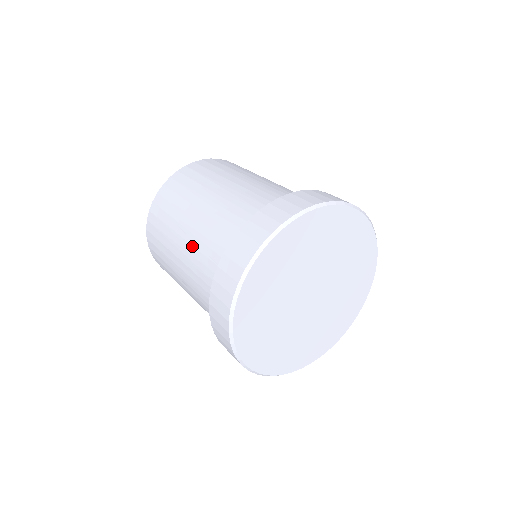
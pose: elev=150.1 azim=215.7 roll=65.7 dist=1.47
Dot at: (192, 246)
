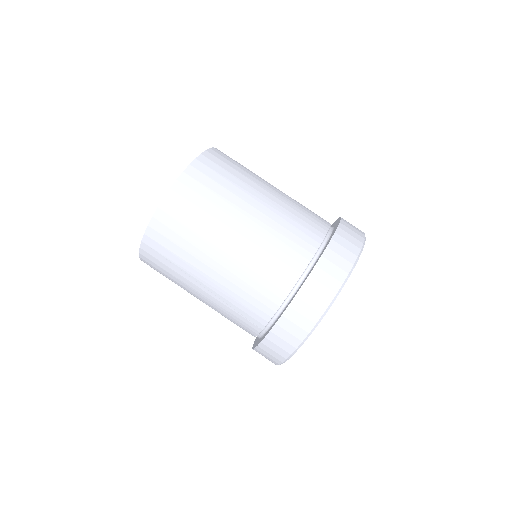
Dot at: (241, 264)
